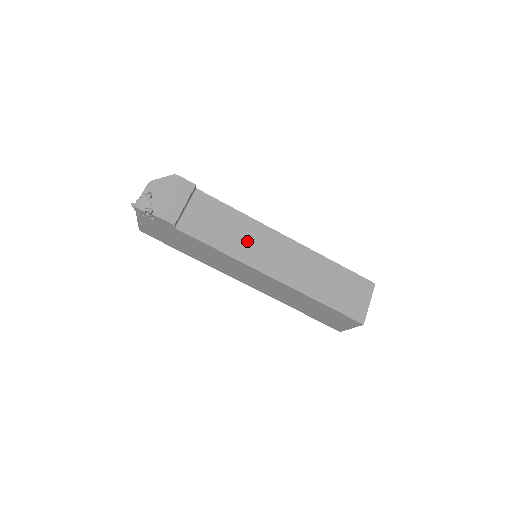
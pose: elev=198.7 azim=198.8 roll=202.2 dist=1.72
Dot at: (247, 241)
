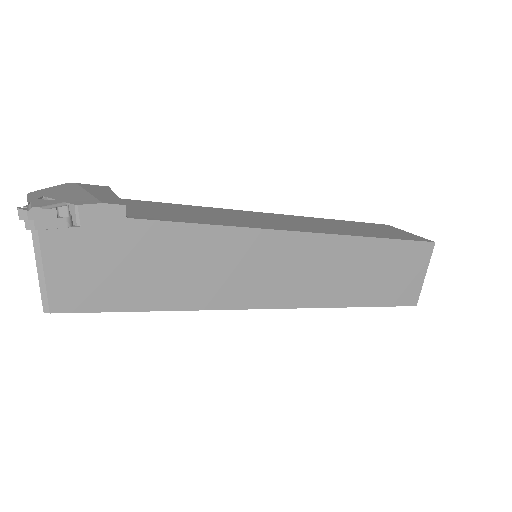
Dot at: (236, 218)
